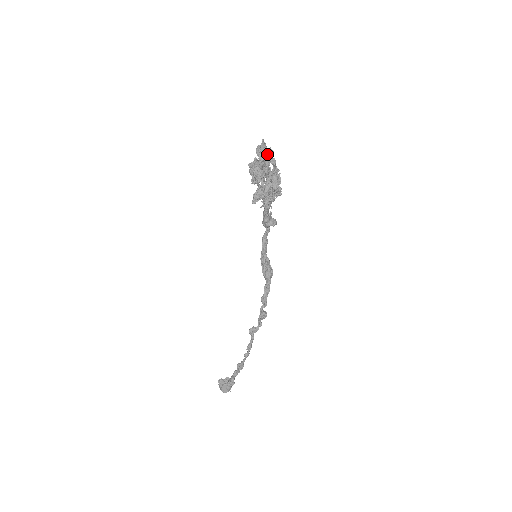
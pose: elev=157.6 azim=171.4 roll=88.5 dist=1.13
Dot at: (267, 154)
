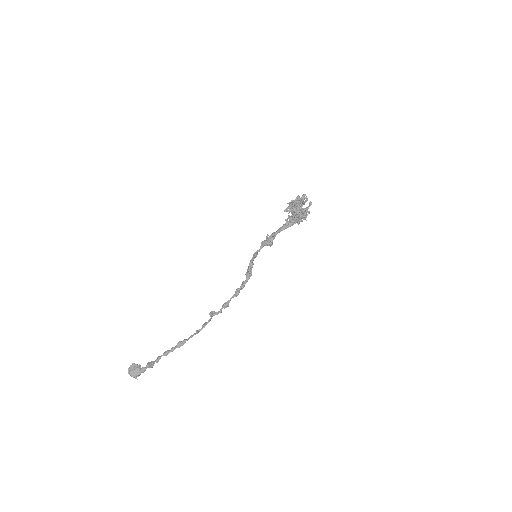
Dot at: (303, 201)
